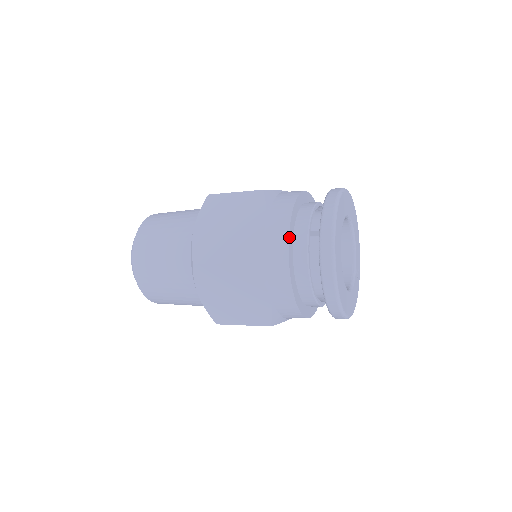
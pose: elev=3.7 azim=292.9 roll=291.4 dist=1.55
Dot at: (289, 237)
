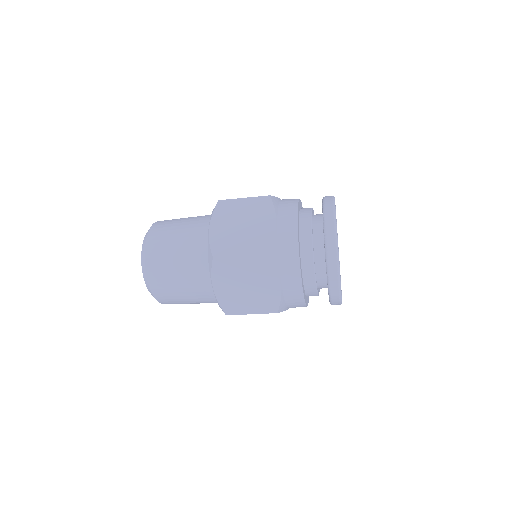
Dot at: (299, 200)
